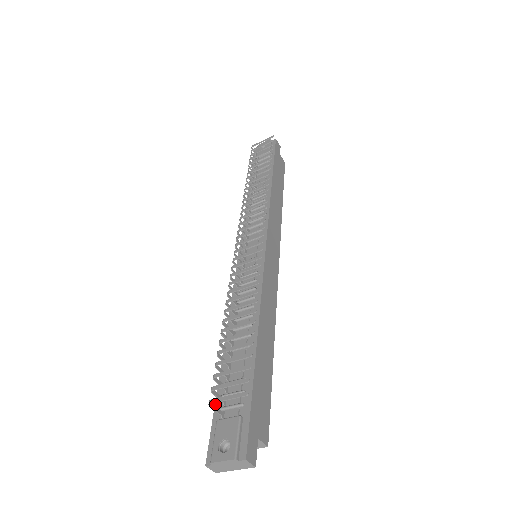
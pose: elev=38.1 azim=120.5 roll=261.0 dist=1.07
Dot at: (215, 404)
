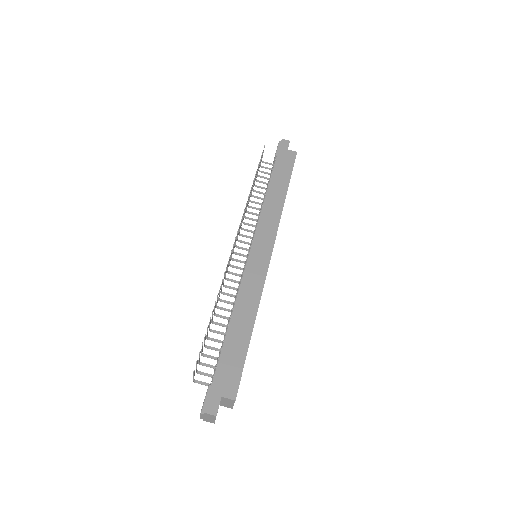
Dot at: occluded
